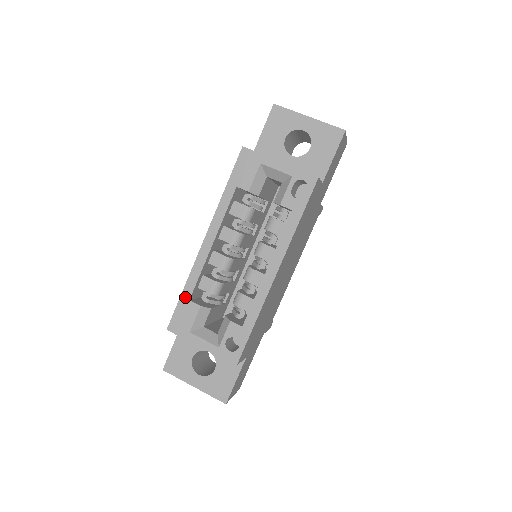
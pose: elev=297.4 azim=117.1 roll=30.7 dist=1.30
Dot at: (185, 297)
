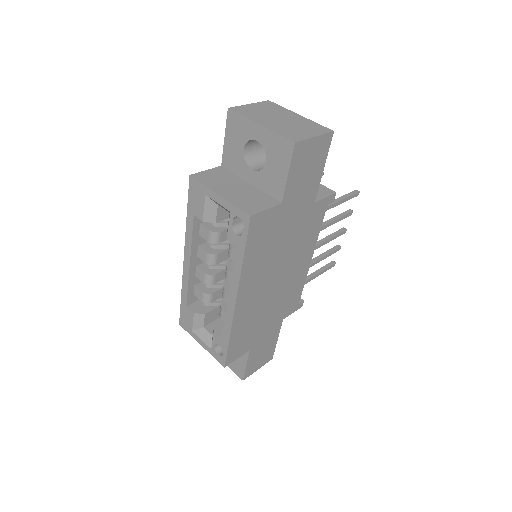
Dot at: (183, 303)
